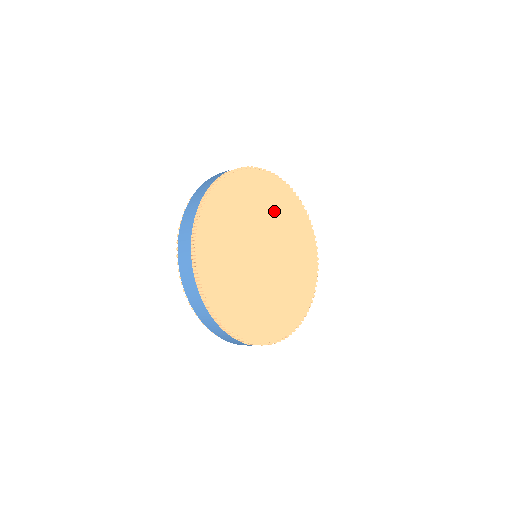
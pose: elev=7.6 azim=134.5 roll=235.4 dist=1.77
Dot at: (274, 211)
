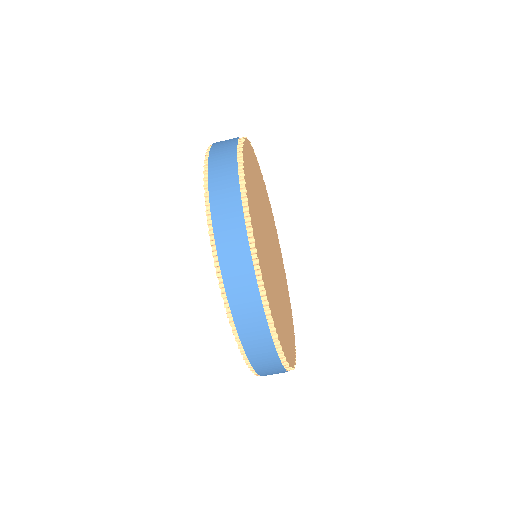
Dot at: (275, 241)
